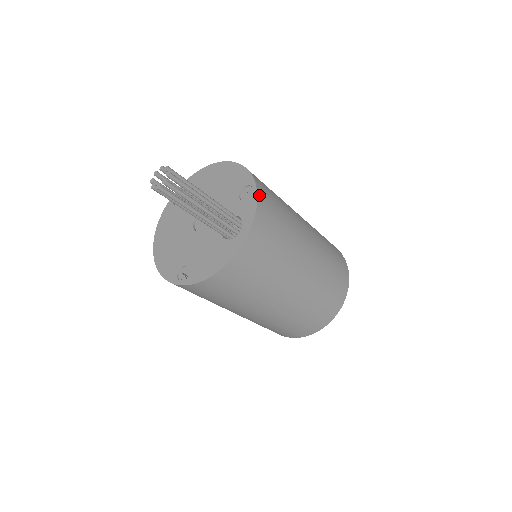
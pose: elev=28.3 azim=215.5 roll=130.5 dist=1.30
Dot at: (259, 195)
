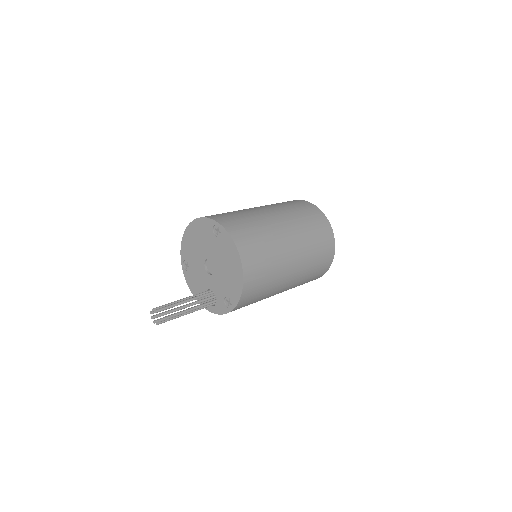
Dot at: occluded
